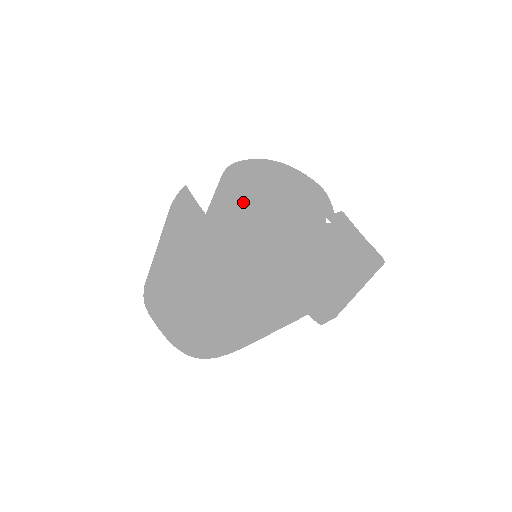
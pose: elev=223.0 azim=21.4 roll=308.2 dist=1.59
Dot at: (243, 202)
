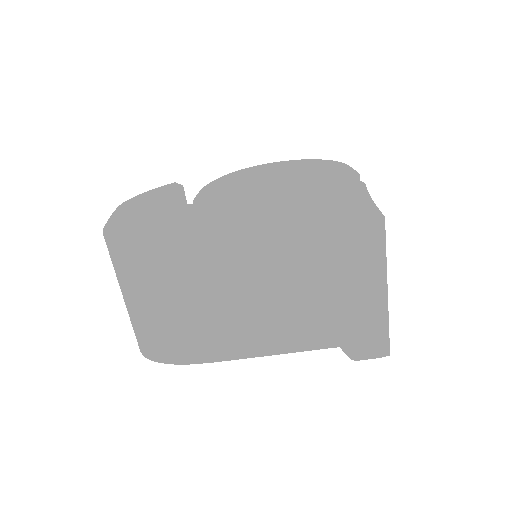
Dot at: (218, 185)
